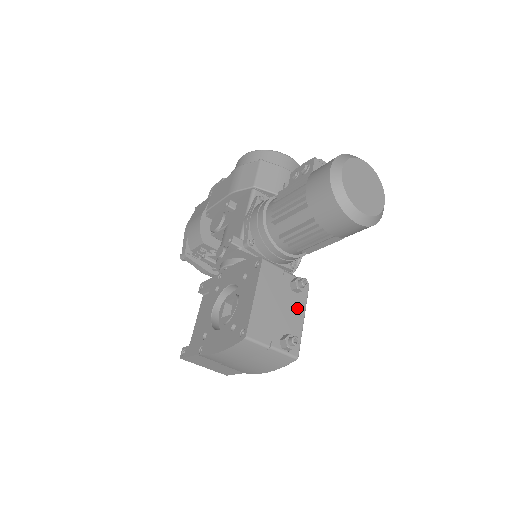
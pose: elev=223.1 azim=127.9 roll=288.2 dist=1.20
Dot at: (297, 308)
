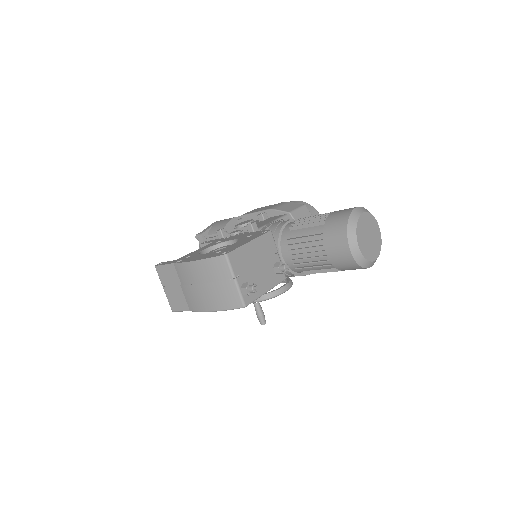
Dot at: (268, 280)
